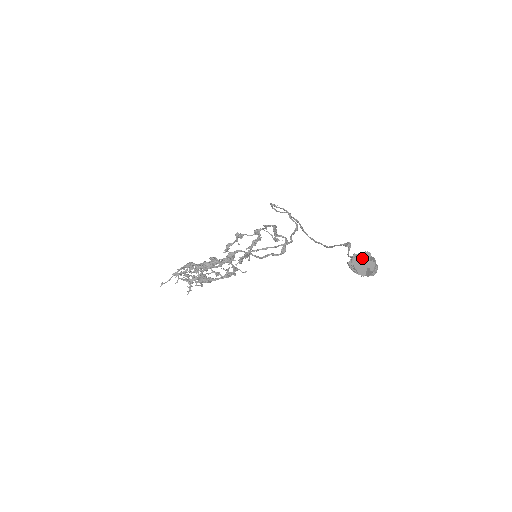
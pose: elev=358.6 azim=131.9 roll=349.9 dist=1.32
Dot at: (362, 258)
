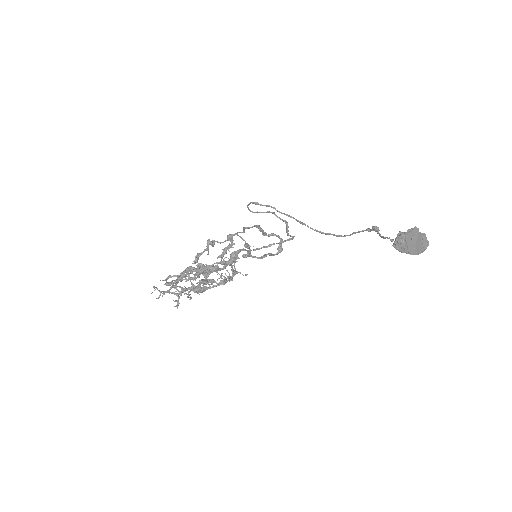
Dot at: (412, 234)
